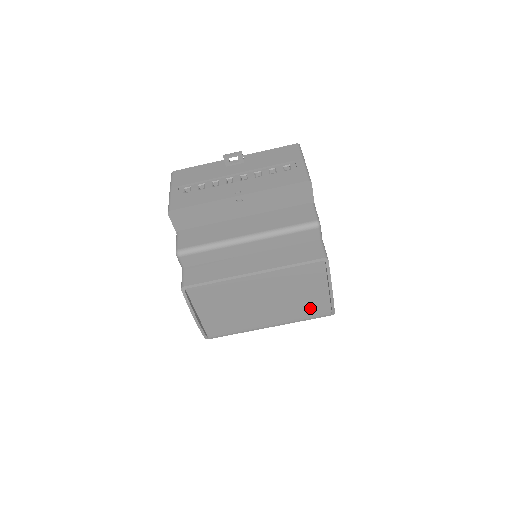
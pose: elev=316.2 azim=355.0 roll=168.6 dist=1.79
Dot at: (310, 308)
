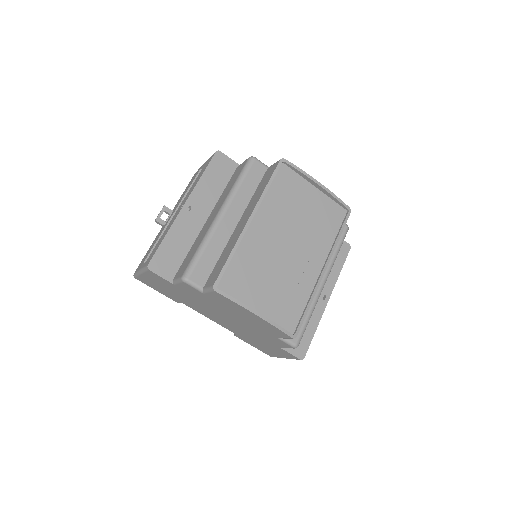
Dot at: (329, 222)
